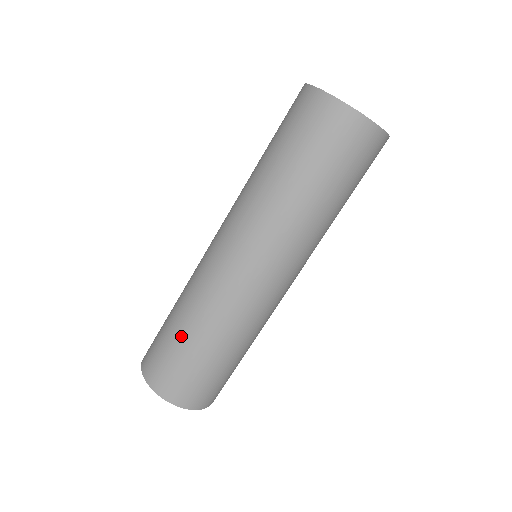
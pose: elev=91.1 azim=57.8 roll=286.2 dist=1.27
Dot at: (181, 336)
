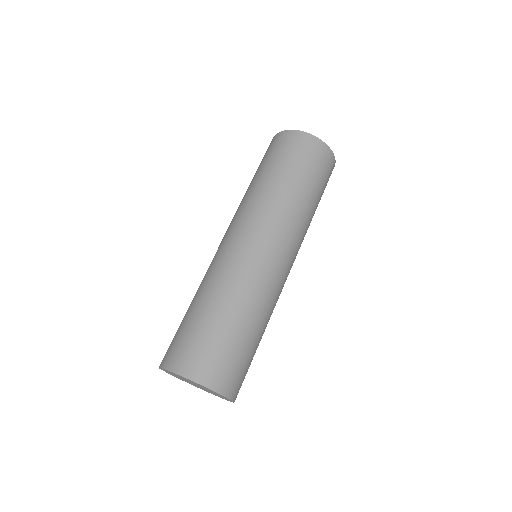
Dot at: (199, 312)
